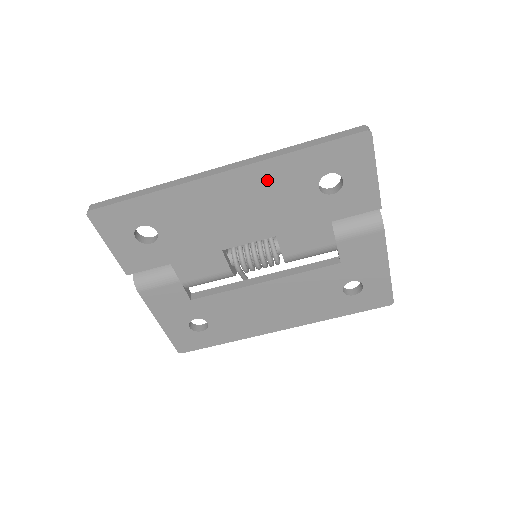
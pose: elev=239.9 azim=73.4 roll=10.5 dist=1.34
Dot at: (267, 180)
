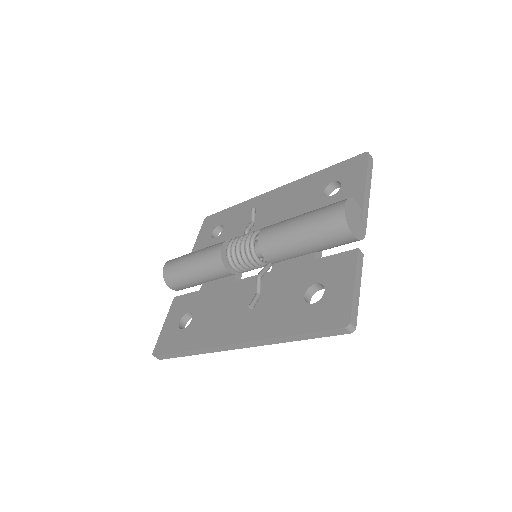
Dot at: occluded
